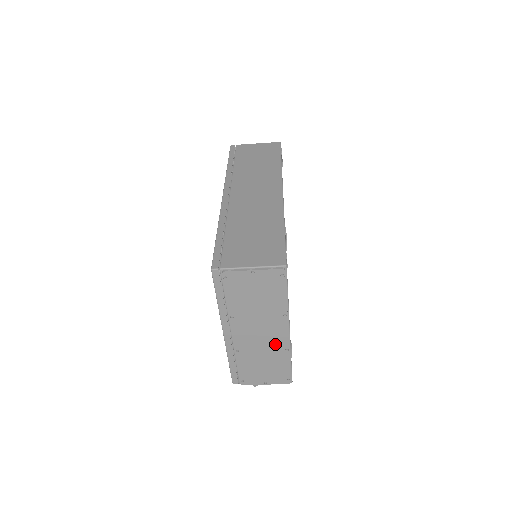
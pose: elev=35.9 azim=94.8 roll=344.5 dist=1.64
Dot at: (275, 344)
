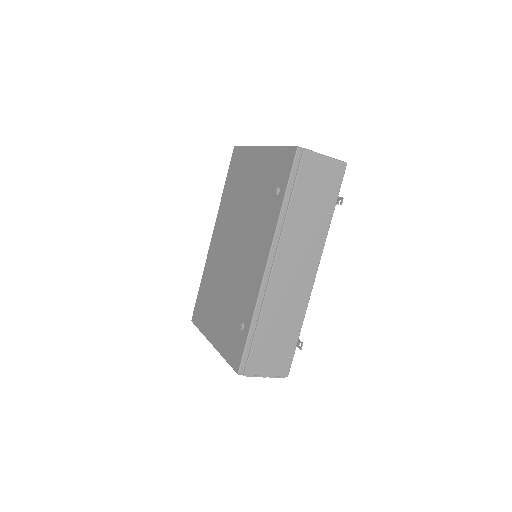
Dot at: occluded
